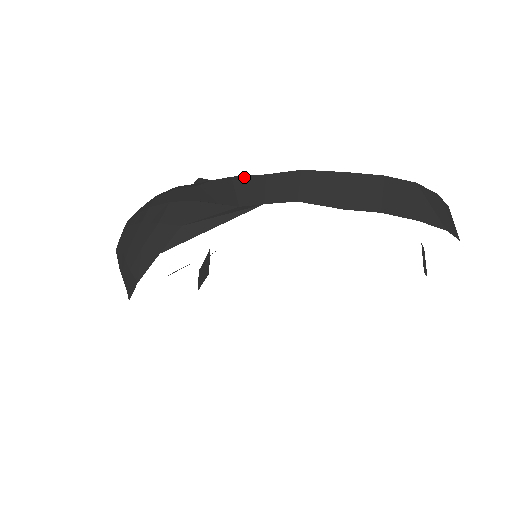
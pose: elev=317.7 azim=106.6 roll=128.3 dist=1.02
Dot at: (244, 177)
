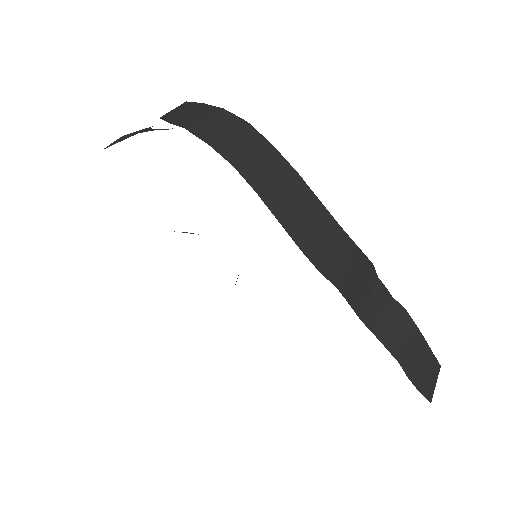
Dot at: occluded
